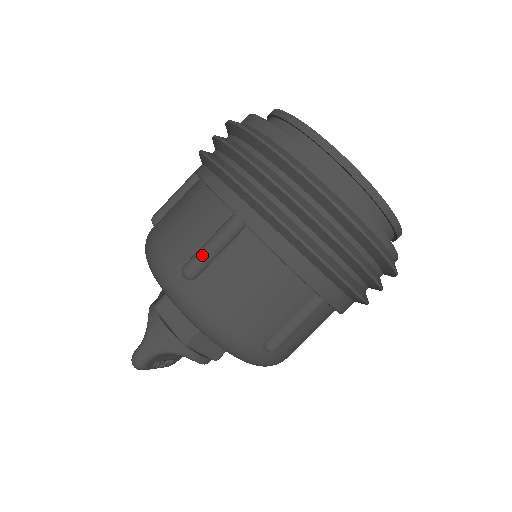
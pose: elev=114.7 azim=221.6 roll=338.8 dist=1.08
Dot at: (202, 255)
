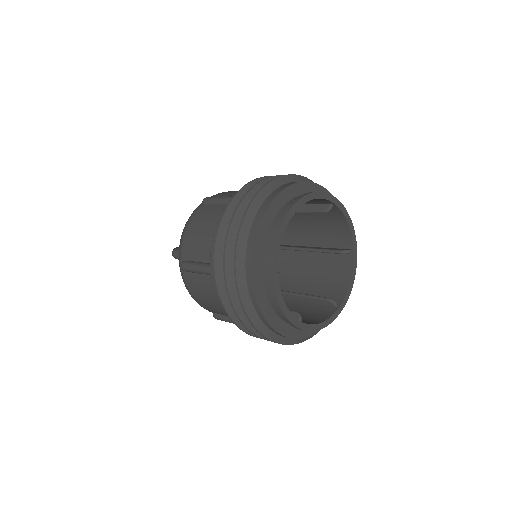
Dot at: (190, 268)
